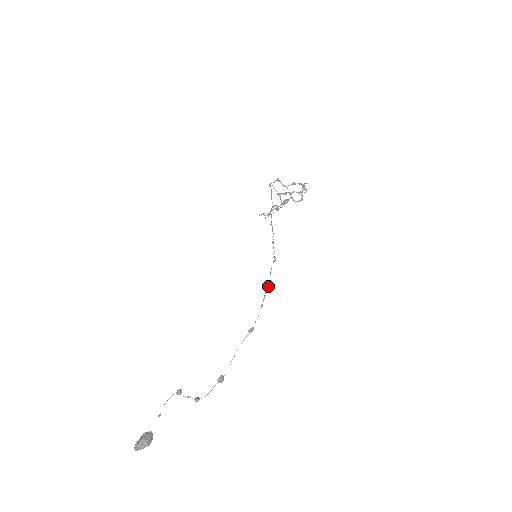
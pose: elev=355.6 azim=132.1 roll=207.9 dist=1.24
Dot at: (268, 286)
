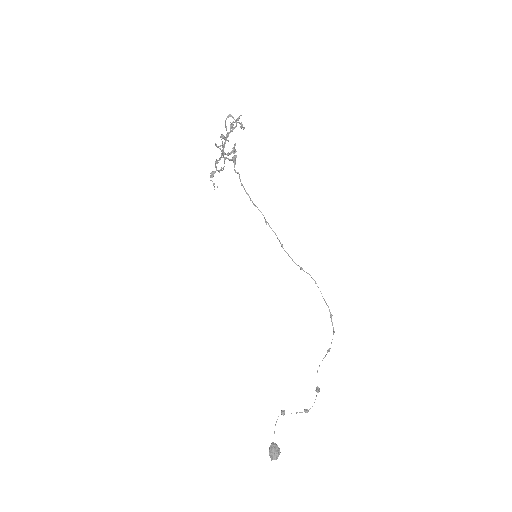
Dot at: (331, 314)
